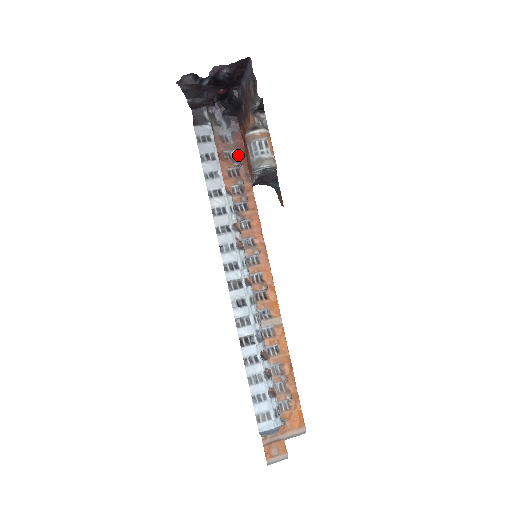
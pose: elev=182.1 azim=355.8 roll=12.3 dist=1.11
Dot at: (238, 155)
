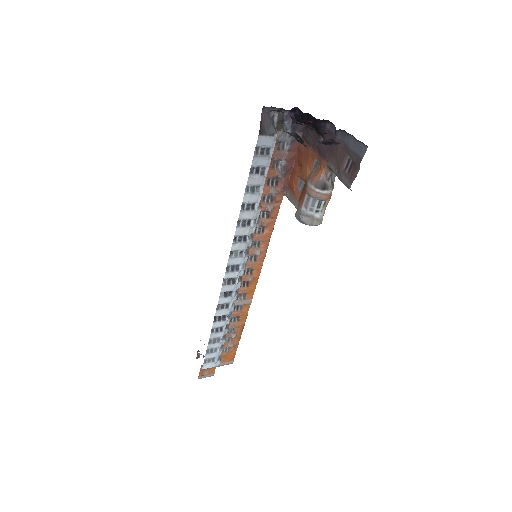
Dot at: (286, 167)
